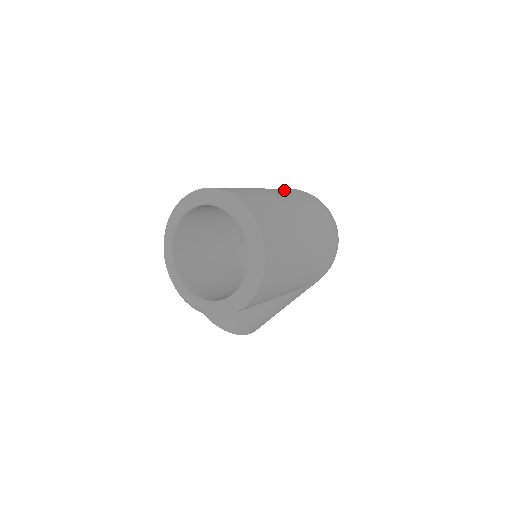
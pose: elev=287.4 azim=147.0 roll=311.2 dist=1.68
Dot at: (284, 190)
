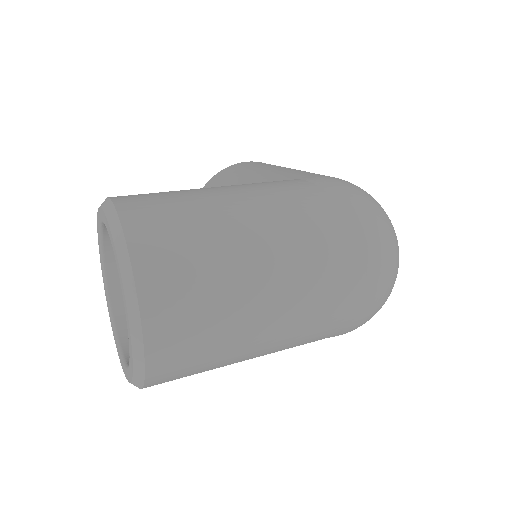
Dot at: (313, 236)
